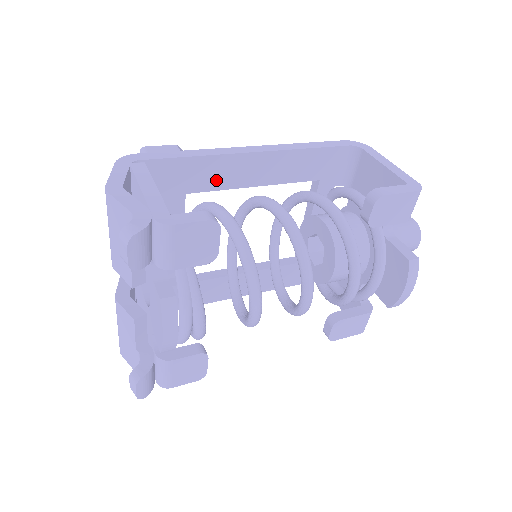
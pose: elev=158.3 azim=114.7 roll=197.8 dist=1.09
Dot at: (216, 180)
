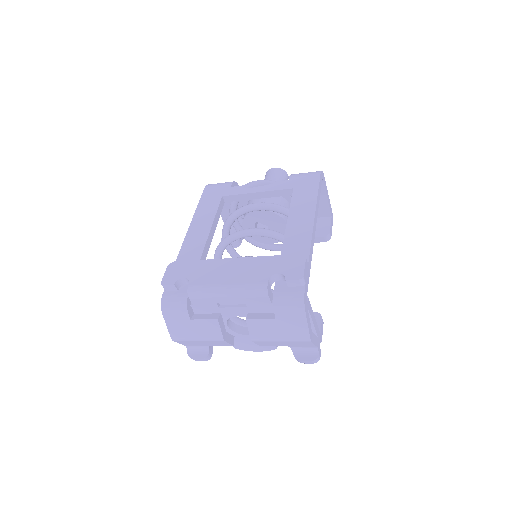
Dot at: occluded
